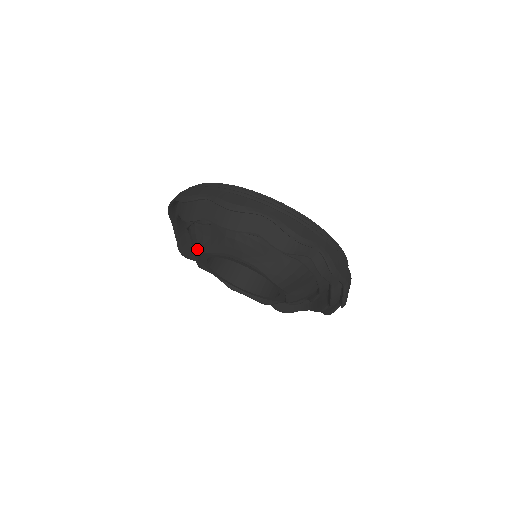
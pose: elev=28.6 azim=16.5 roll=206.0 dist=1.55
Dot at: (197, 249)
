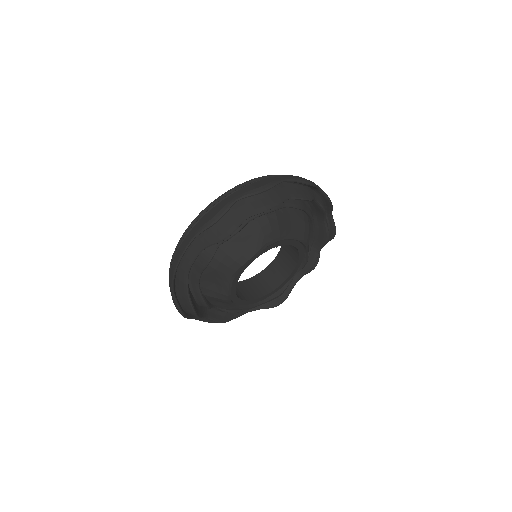
Dot at: (235, 268)
